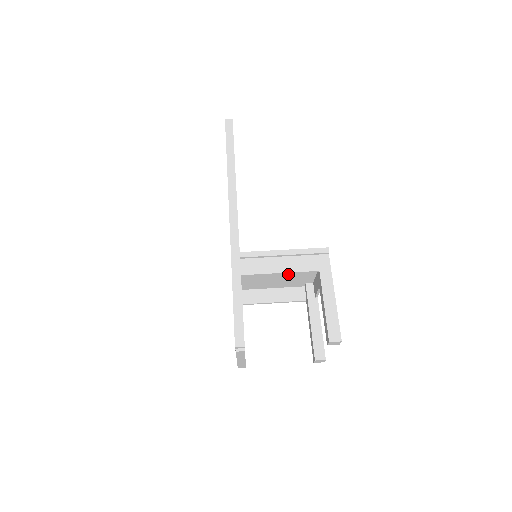
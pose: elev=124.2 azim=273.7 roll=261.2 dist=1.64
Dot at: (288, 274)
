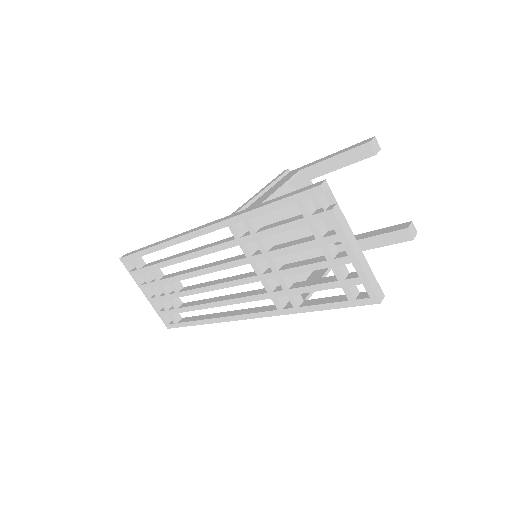
Dot at: (295, 234)
